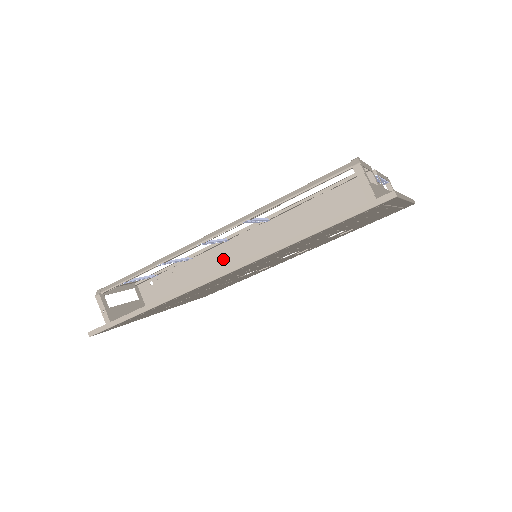
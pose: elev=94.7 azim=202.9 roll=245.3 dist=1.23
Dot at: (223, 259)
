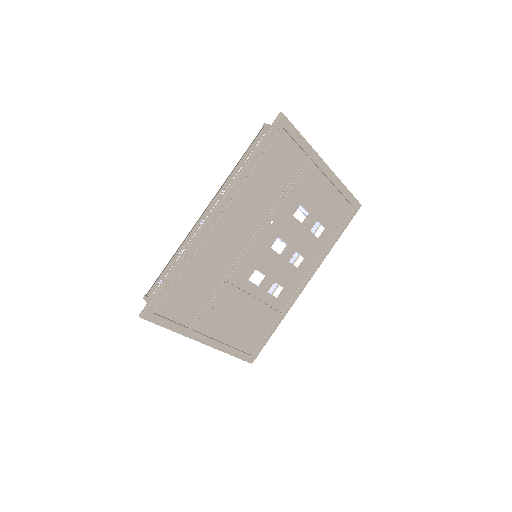
Dot at: occluded
